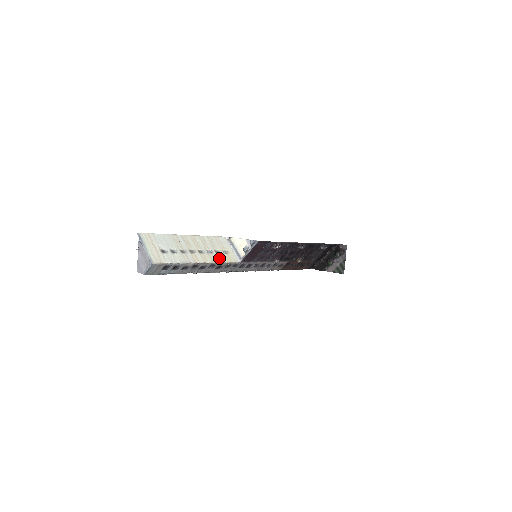
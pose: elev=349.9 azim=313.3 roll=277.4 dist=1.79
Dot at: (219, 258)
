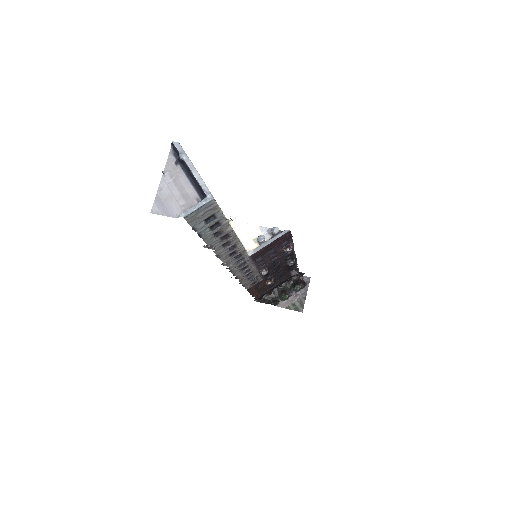
Dot at: occluded
